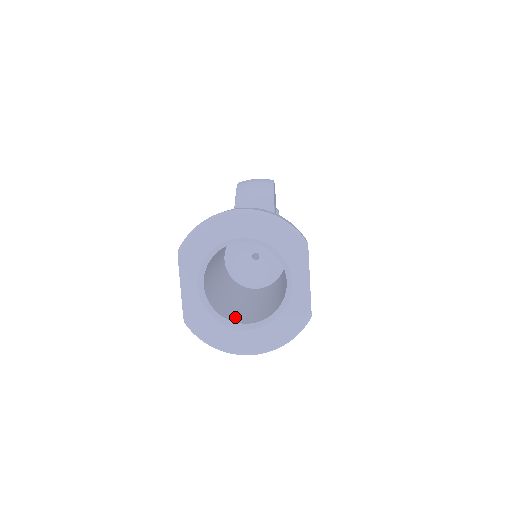
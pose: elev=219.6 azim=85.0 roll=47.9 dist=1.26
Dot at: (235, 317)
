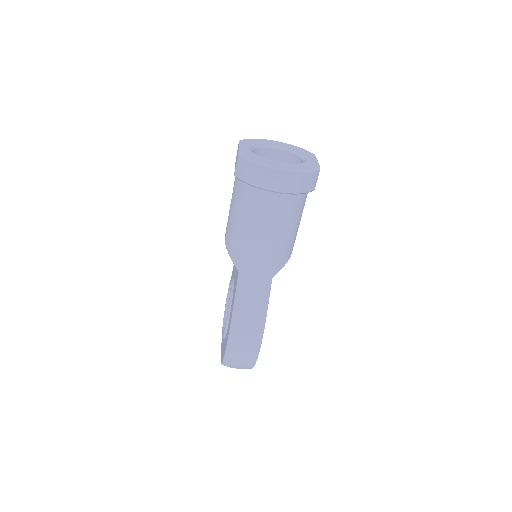
Dot at: occluded
